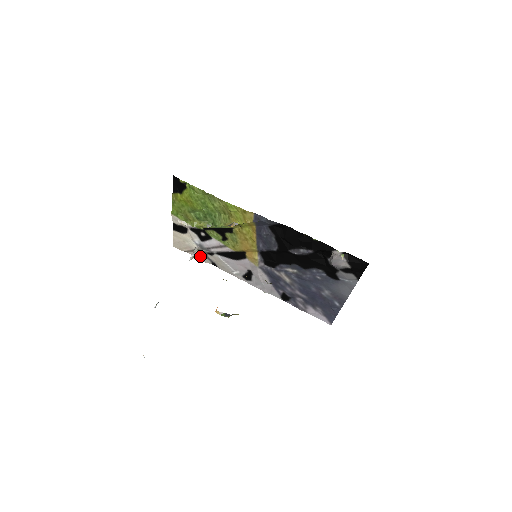
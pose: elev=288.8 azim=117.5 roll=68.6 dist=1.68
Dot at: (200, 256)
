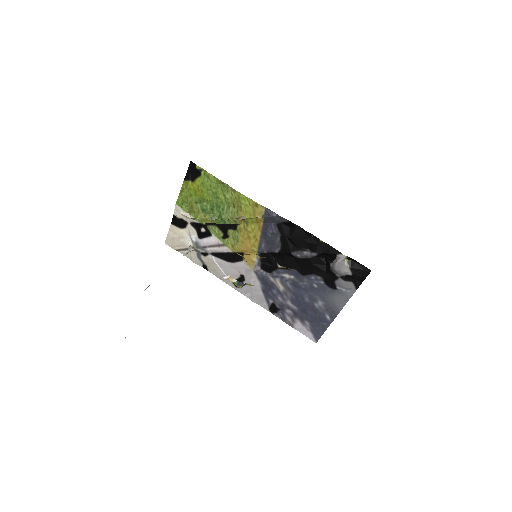
Dot at: (192, 256)
